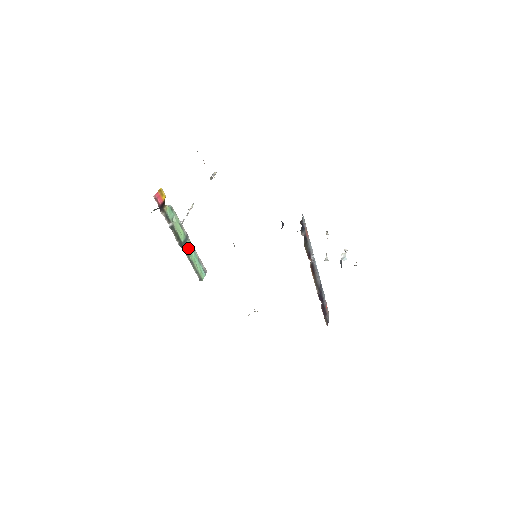
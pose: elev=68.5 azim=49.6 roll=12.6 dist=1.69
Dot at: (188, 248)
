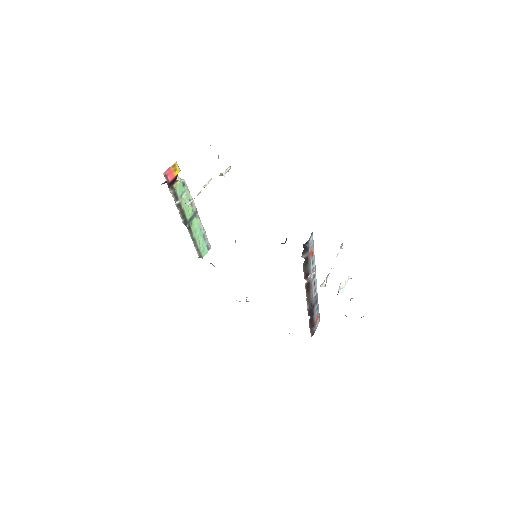
Dot at: (193, 225)
